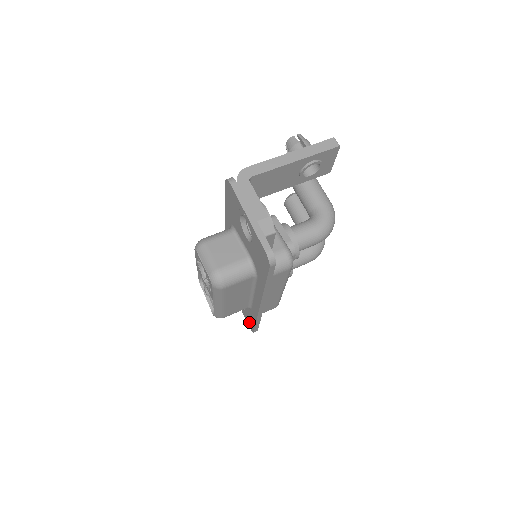
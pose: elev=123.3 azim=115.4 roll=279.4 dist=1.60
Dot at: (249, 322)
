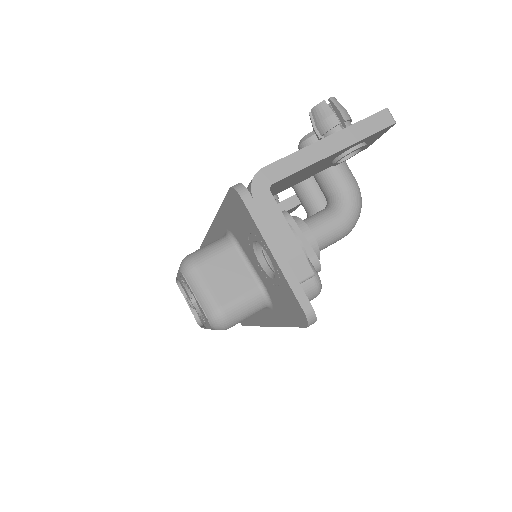
Dot at: occluded
